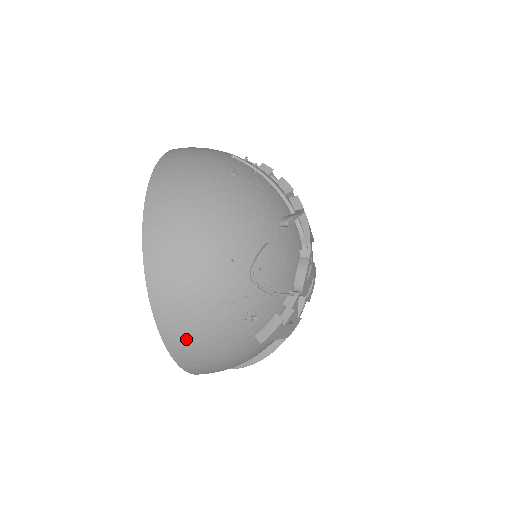
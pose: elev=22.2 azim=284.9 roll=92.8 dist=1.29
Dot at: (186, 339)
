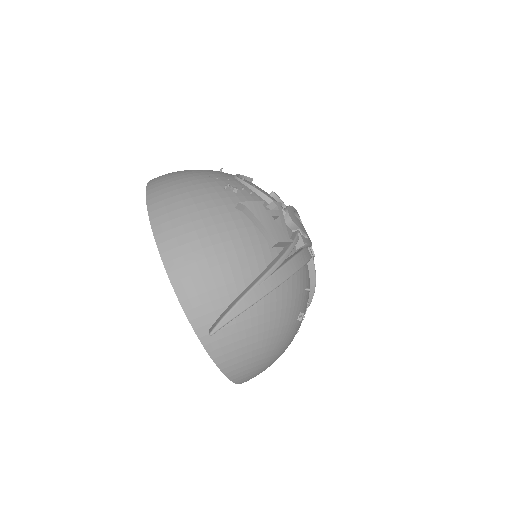
Dot at: (168, 194)
